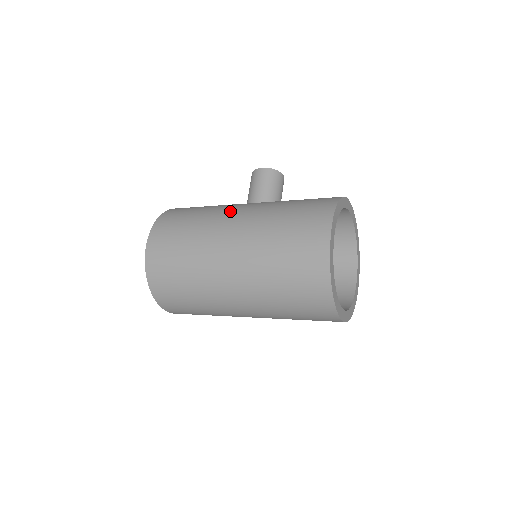
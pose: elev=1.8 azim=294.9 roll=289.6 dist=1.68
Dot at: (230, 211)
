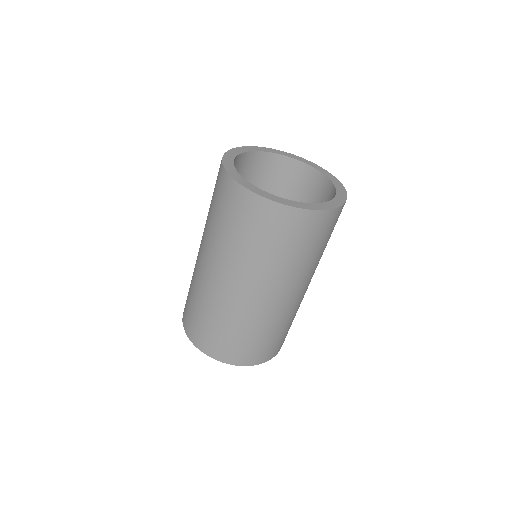
Dot at: occluded
